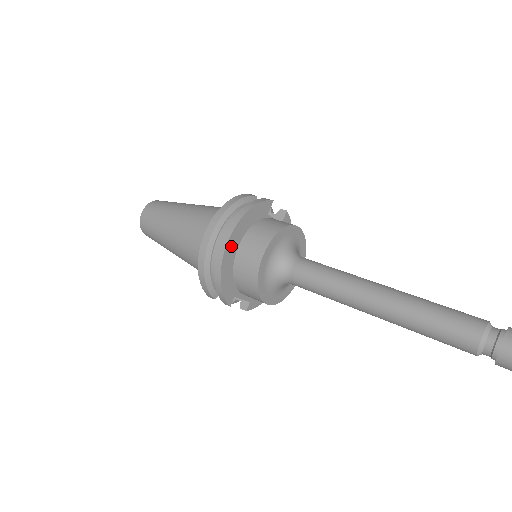
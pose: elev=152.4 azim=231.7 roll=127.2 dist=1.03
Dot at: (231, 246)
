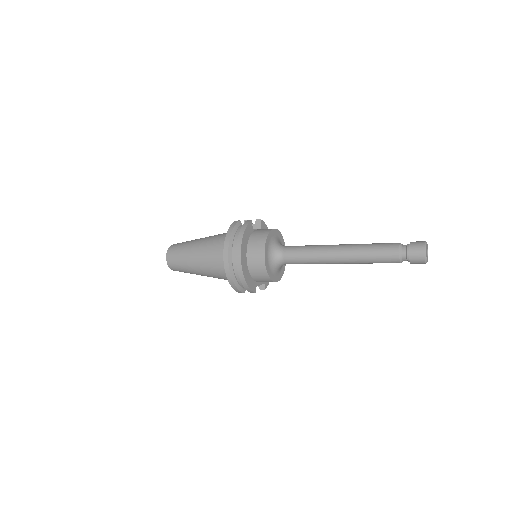
Dot at: (243, 261)
